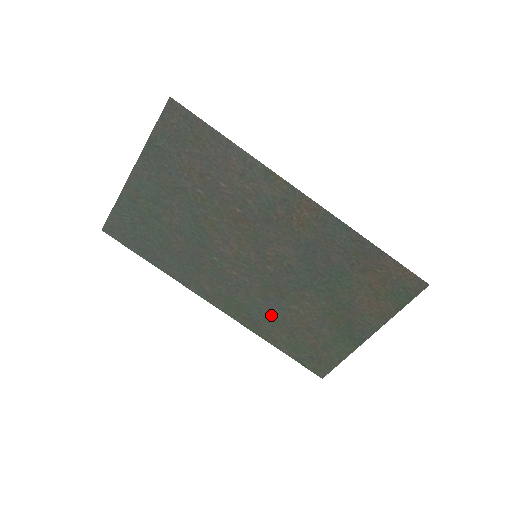
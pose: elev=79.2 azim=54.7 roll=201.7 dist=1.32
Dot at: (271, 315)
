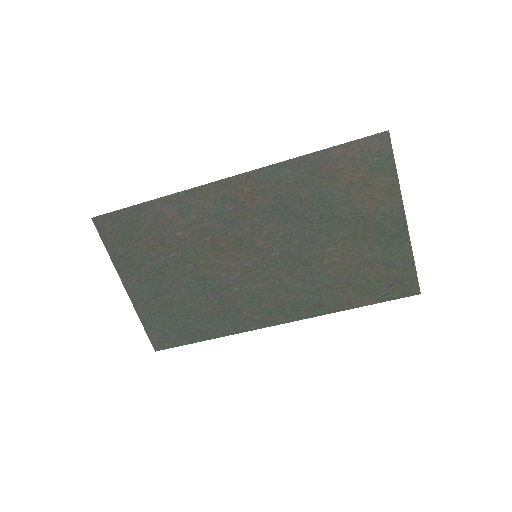
Dot at: (320, 287)
